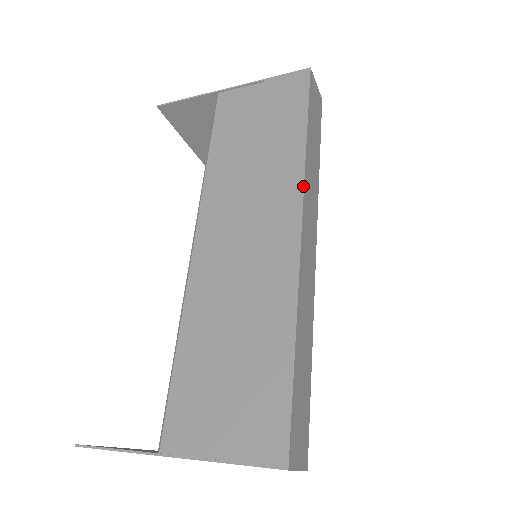
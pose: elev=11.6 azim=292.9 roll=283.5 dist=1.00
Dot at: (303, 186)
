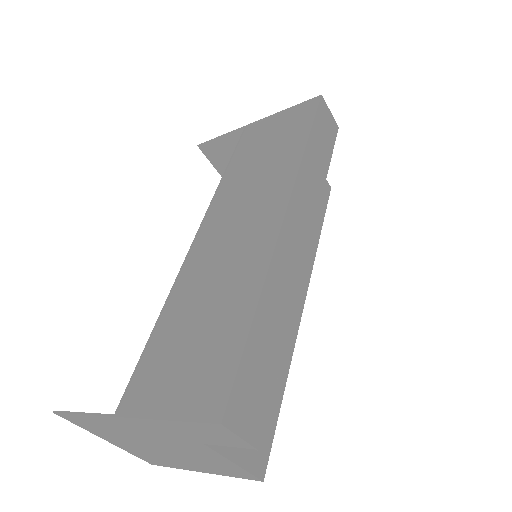
Dot at: (295, 180)
